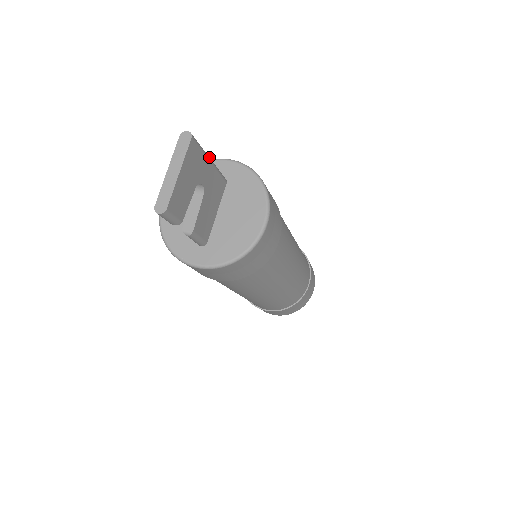
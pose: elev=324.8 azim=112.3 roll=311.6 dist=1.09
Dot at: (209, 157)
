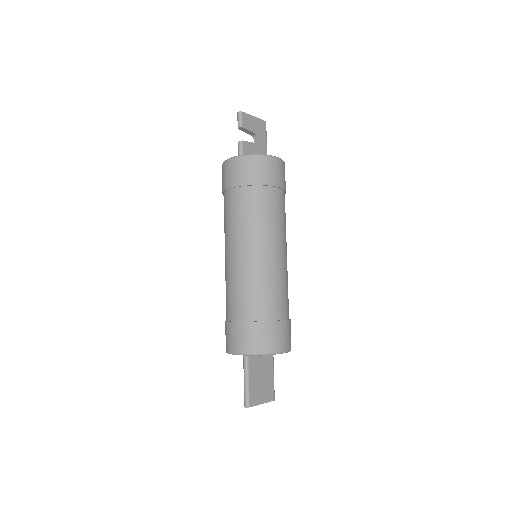
Dot at: occluded
